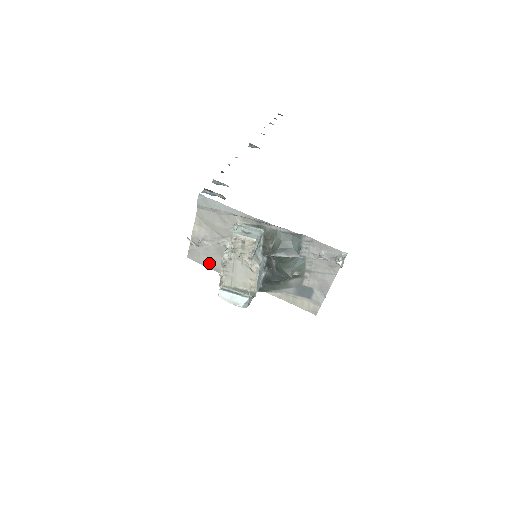
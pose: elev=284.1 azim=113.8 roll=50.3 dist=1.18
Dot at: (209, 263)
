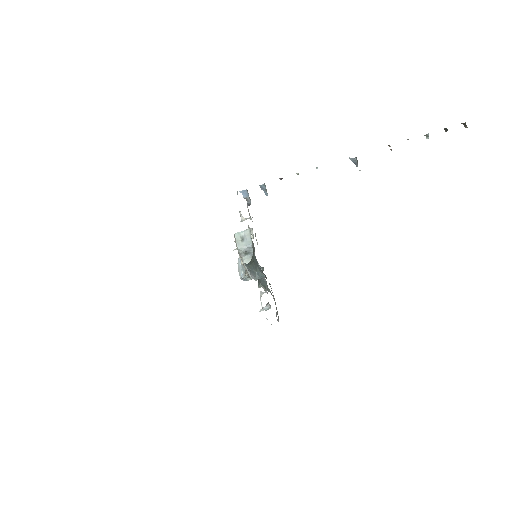
Dot at: occluded
